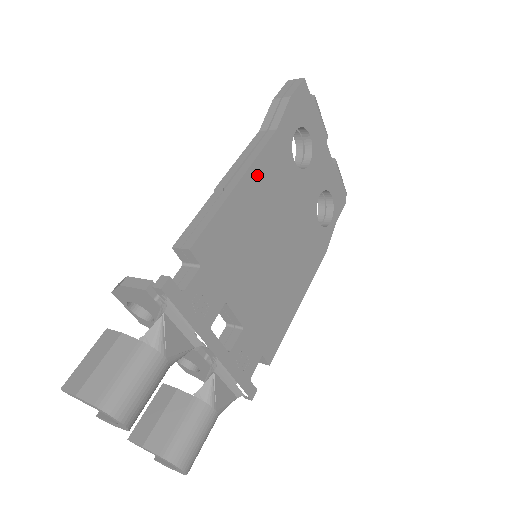
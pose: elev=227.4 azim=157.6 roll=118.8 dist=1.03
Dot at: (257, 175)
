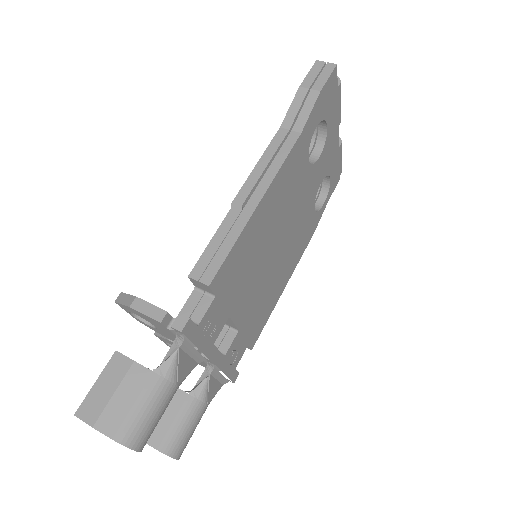
Dot at: (276, 188)
